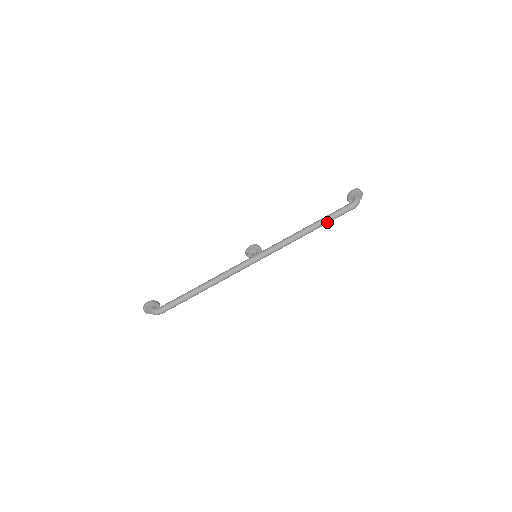
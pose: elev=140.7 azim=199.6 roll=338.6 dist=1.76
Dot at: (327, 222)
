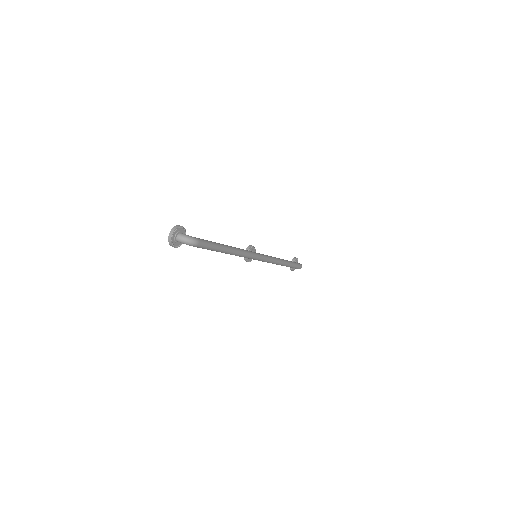
Dot at: (292, 265)
